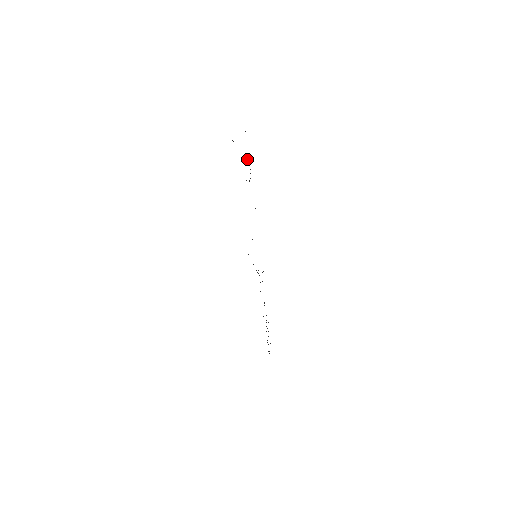
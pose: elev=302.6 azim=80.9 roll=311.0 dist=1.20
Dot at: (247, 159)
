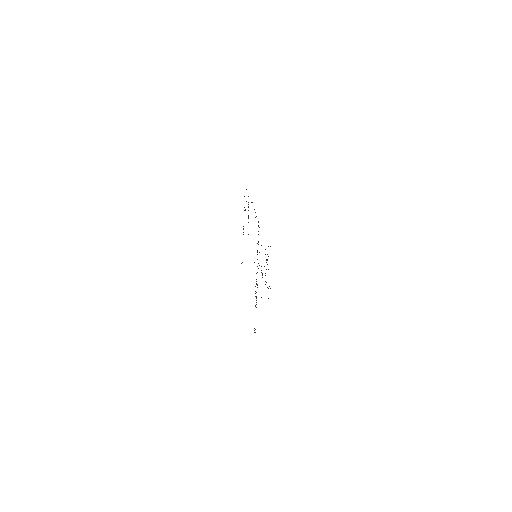
Dot at: occluded
